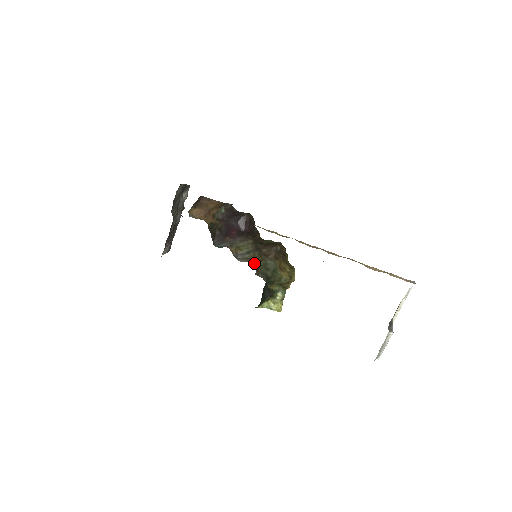
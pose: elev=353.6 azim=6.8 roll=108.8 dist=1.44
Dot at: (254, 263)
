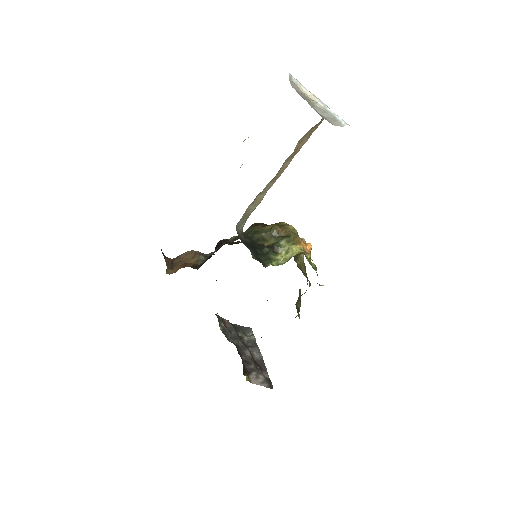
Dot at: occluded
